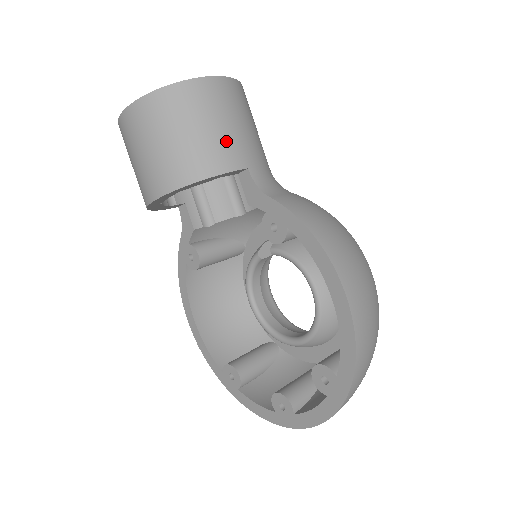
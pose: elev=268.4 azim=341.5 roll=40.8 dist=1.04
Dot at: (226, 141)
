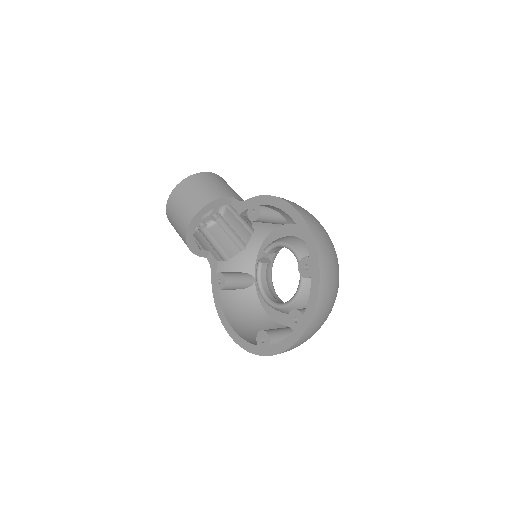
Dot at: (220, 189)
